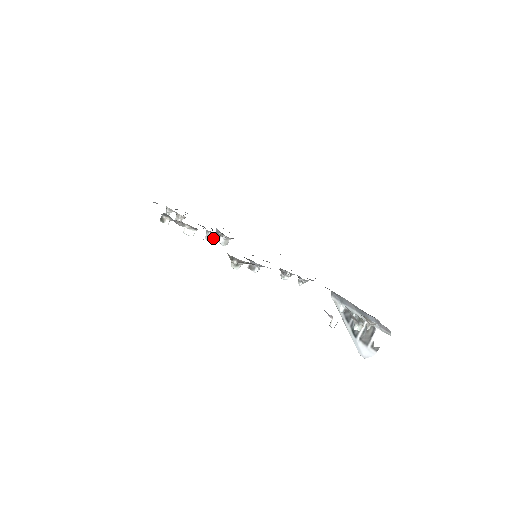
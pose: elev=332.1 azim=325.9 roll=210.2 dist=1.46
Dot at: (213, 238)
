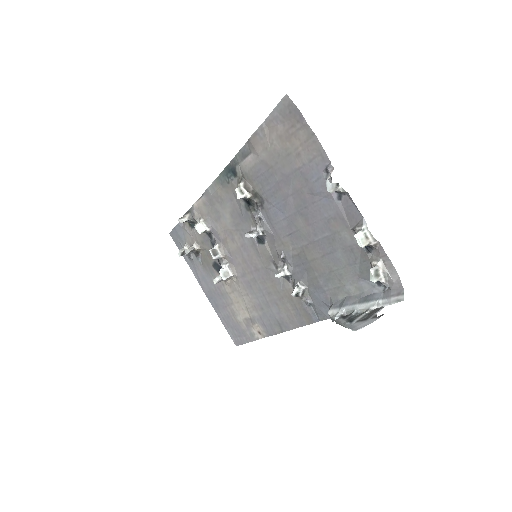
Dot at: (213, 280)
